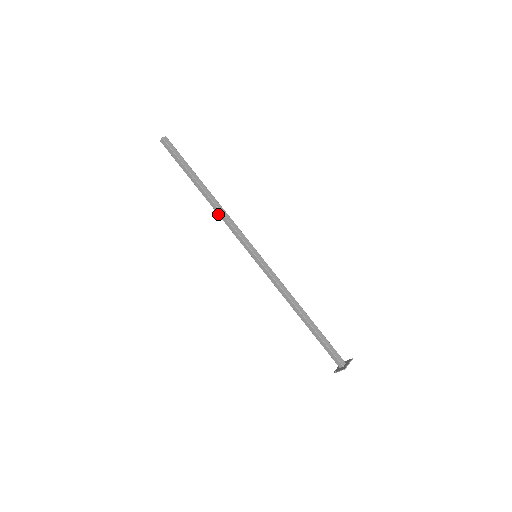
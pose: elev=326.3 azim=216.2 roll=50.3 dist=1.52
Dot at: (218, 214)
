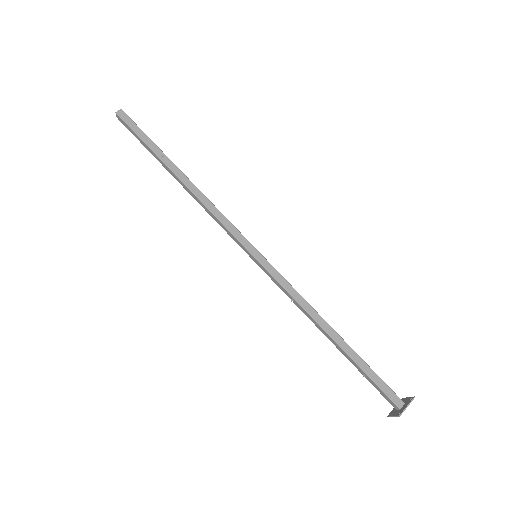
Dot at: (200, 200)
